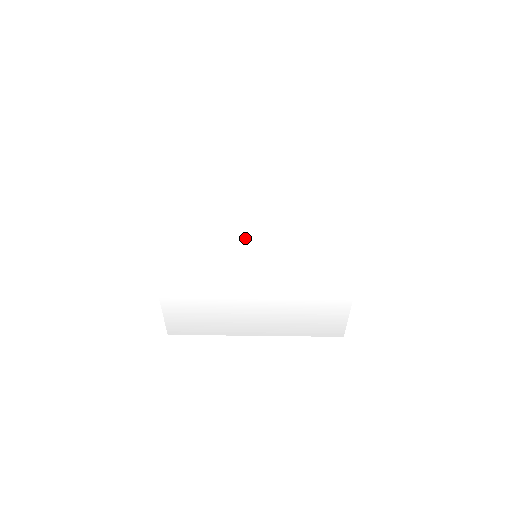
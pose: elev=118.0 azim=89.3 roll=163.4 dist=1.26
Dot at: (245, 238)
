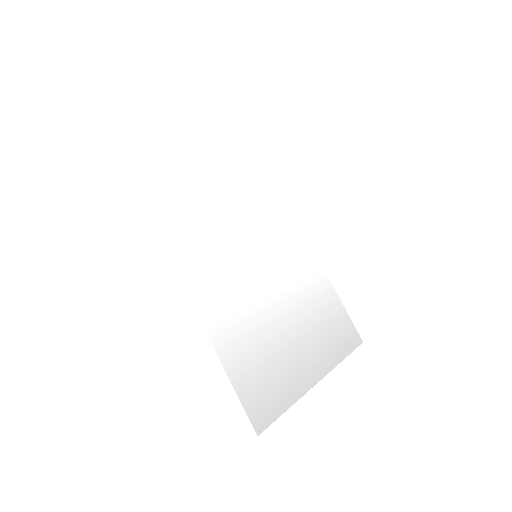
Dot at: (239, 237)
